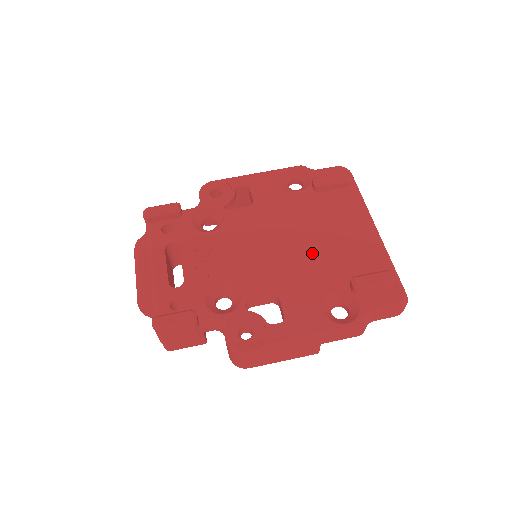
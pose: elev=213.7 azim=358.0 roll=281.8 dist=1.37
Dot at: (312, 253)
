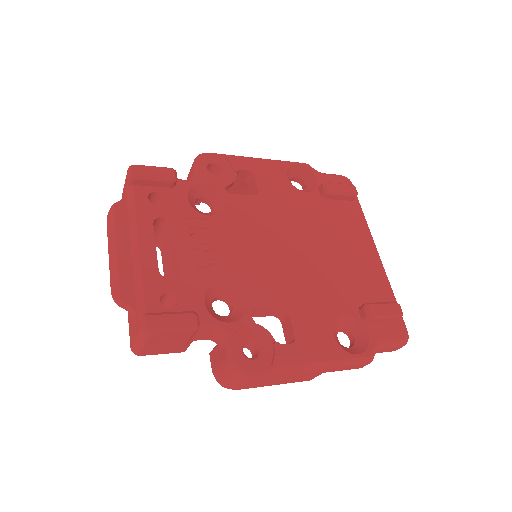
Dot at: (321, 267)
